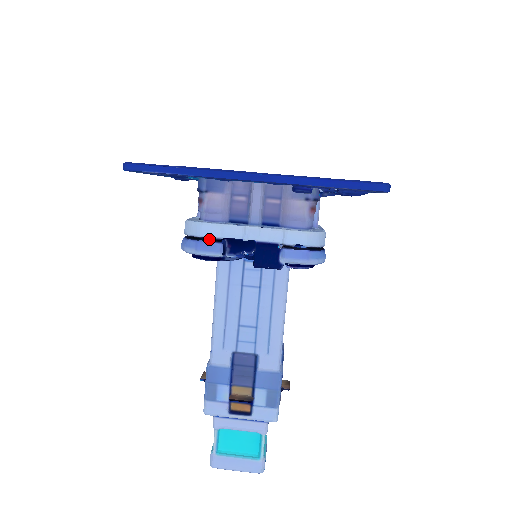
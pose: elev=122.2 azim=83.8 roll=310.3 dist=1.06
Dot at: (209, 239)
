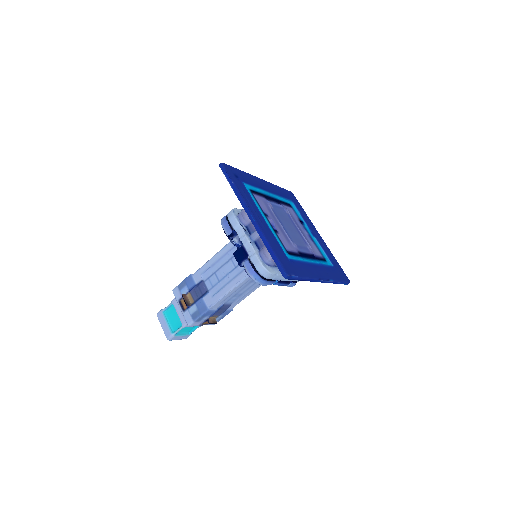
Dot at: occluded
